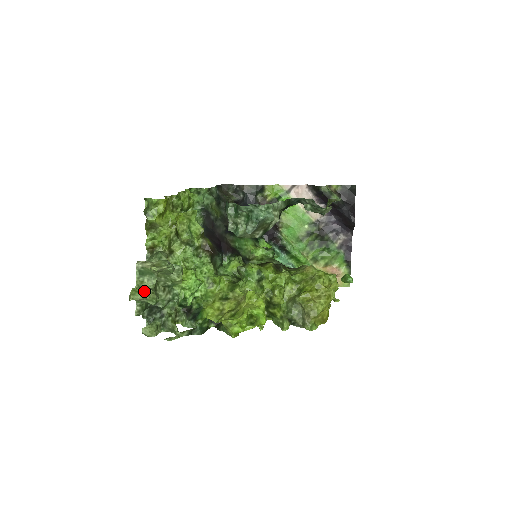
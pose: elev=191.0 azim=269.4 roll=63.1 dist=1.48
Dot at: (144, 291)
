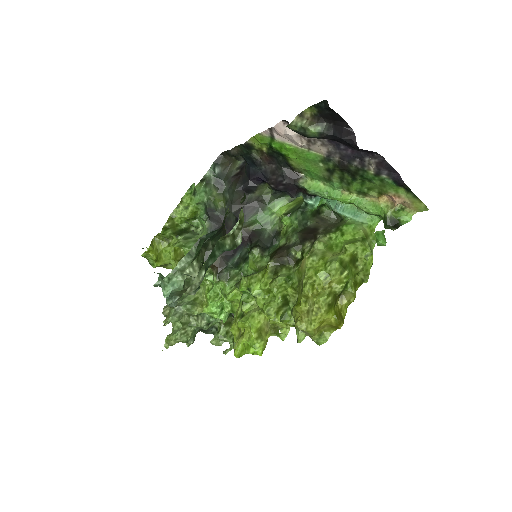
Dot at: (171, 339)
